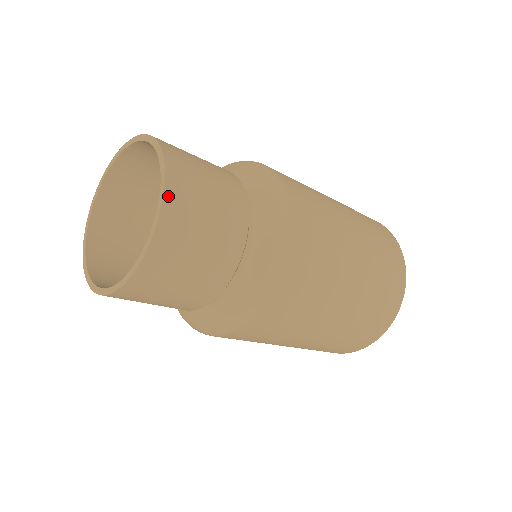
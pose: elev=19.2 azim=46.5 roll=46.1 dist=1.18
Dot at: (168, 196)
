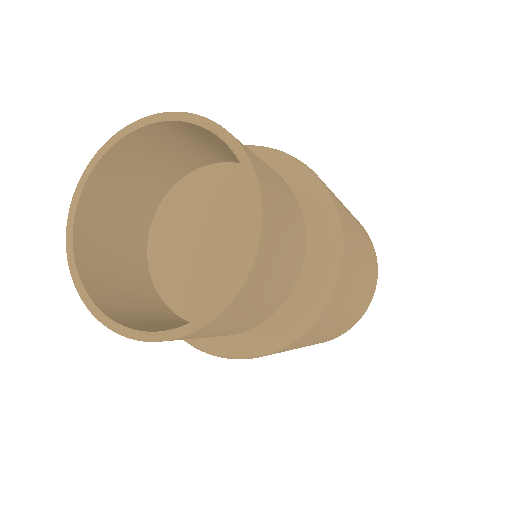
Dot at: (209, 324)
